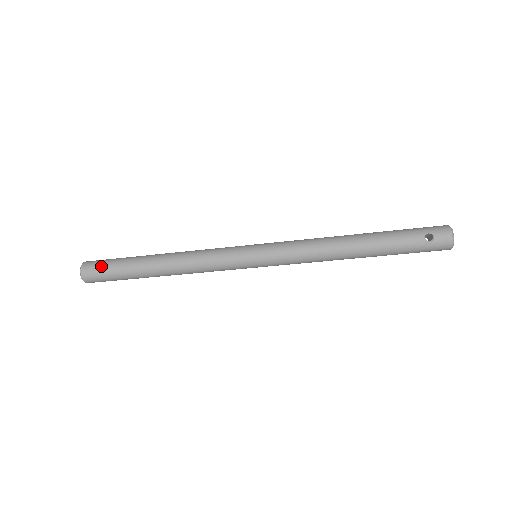
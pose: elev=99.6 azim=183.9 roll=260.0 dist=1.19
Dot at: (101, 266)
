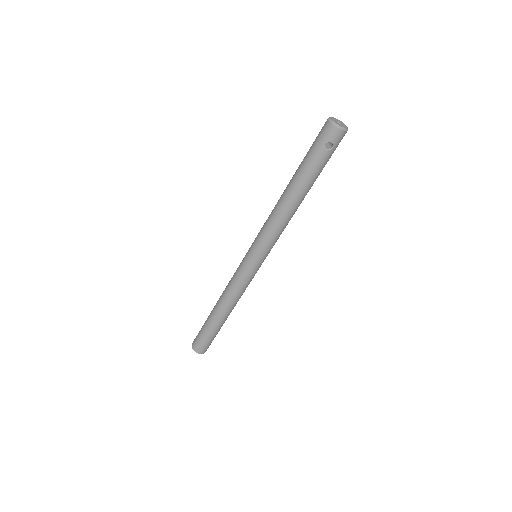
Dot at: (203, 343)
